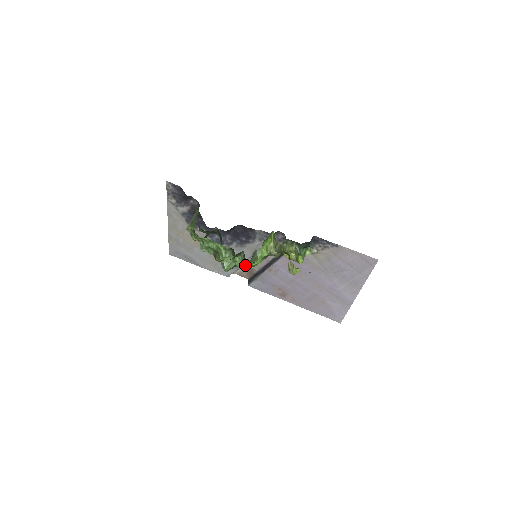
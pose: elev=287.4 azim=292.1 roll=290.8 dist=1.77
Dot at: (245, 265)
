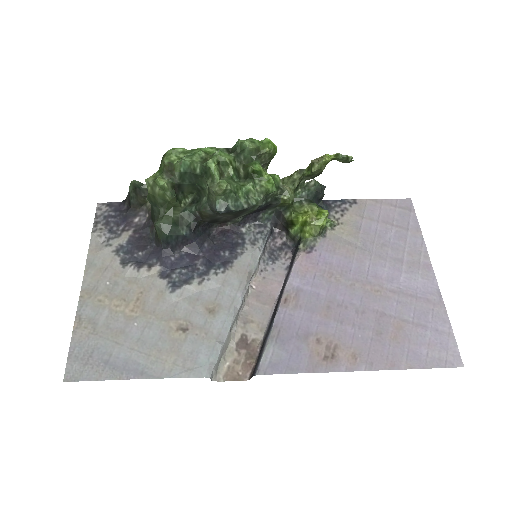
Dot at: (256, 146)
